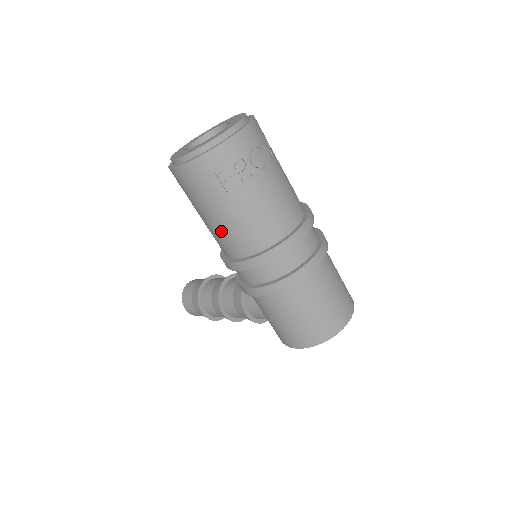
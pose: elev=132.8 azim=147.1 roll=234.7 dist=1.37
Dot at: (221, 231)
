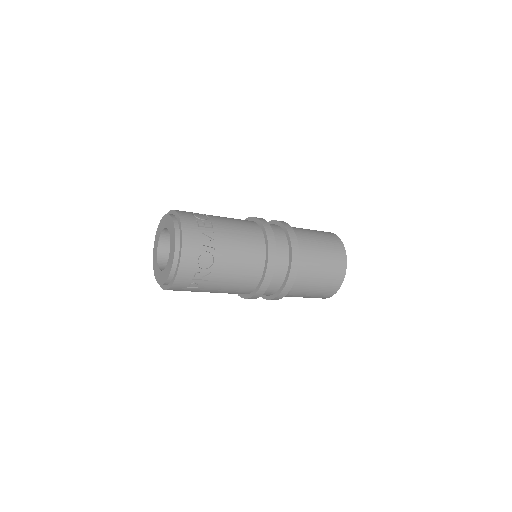
Dot at: occluded
